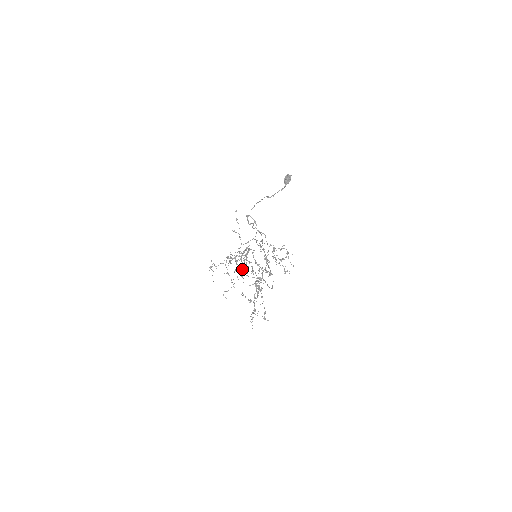
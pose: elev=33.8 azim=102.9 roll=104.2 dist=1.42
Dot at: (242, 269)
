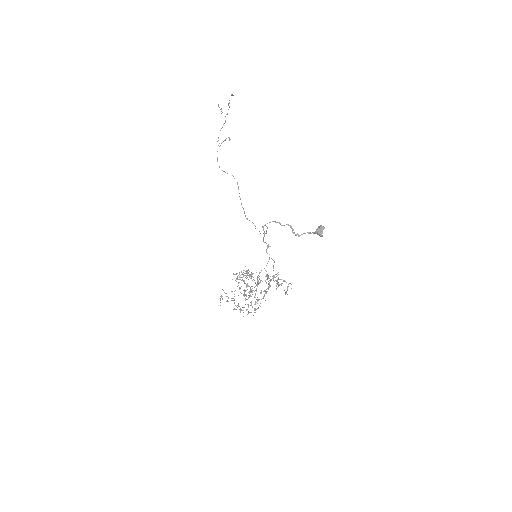
Dot at: (246, 295)
